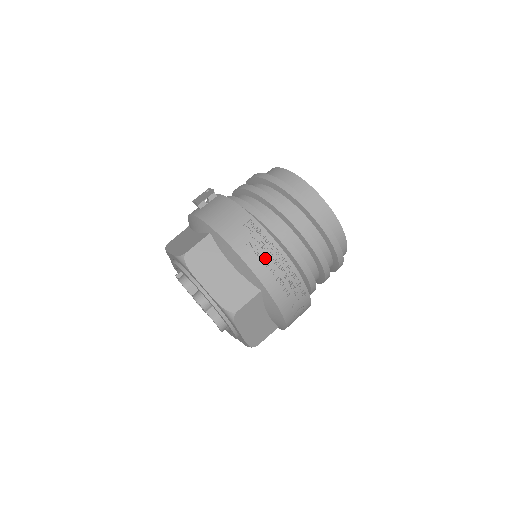
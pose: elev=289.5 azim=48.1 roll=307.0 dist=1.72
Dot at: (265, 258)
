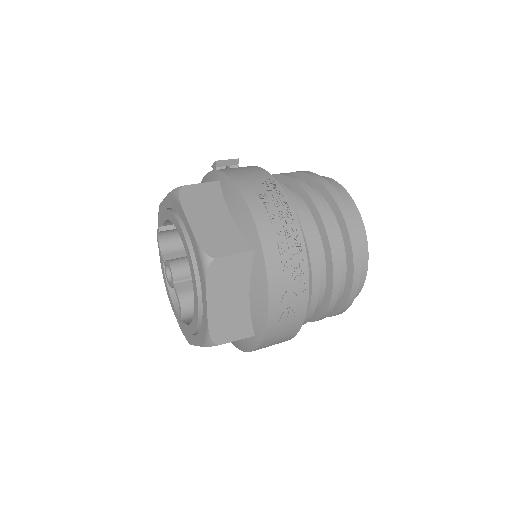
Dot at: (273, 213)
